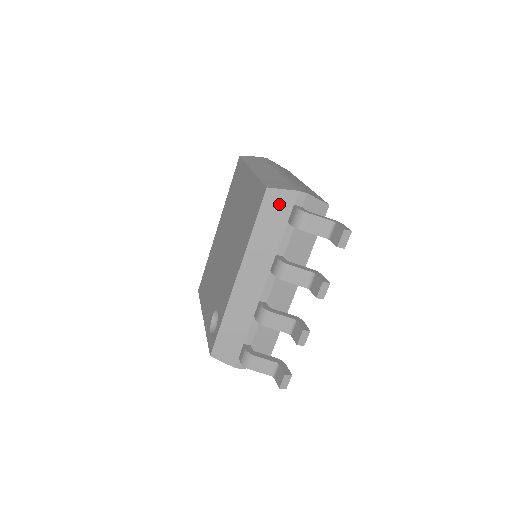
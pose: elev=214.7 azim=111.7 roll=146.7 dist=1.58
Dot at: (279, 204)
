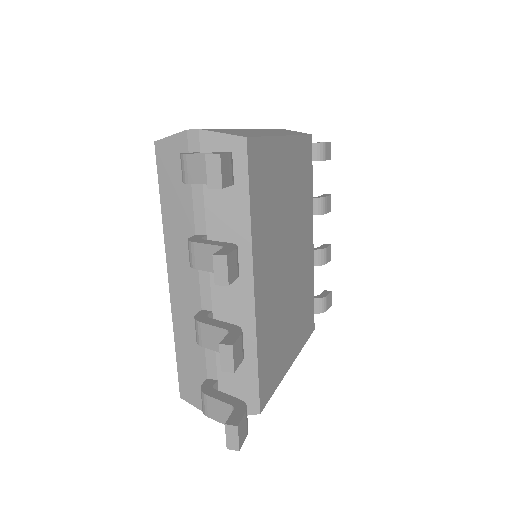
Dot at: (174, 159)
